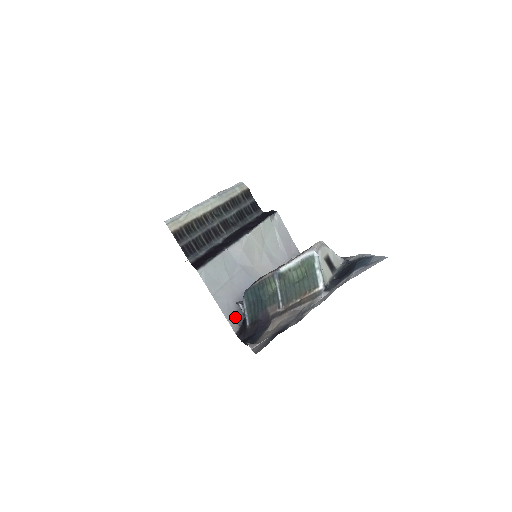
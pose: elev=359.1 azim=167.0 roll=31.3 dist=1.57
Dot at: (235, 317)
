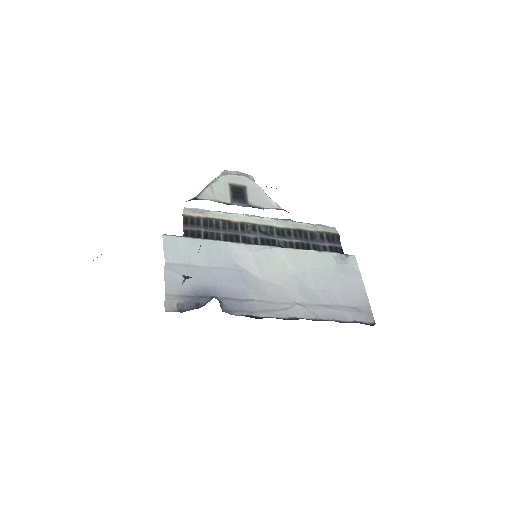
Dot at: (180, 299)
